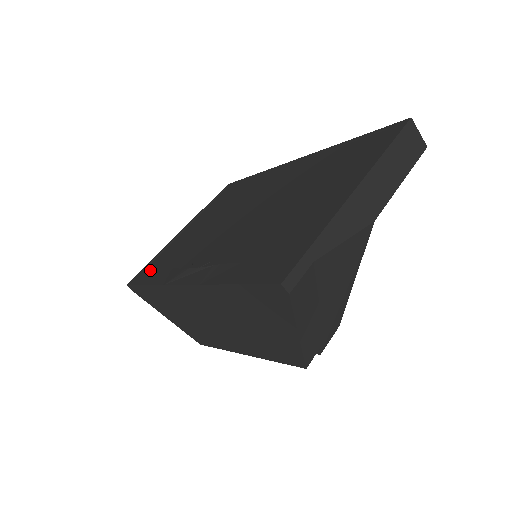
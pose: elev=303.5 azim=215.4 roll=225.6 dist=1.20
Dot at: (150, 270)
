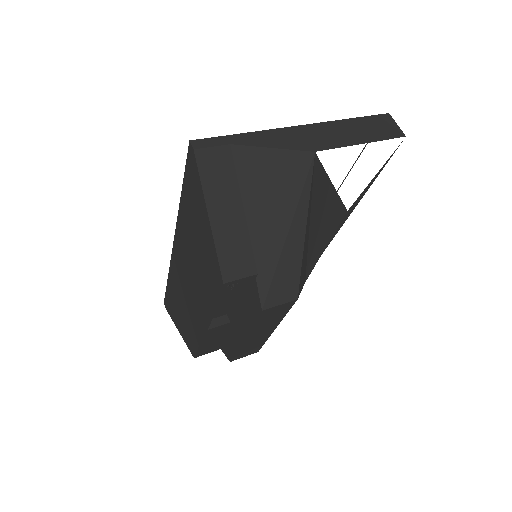
Dot at: occluded
